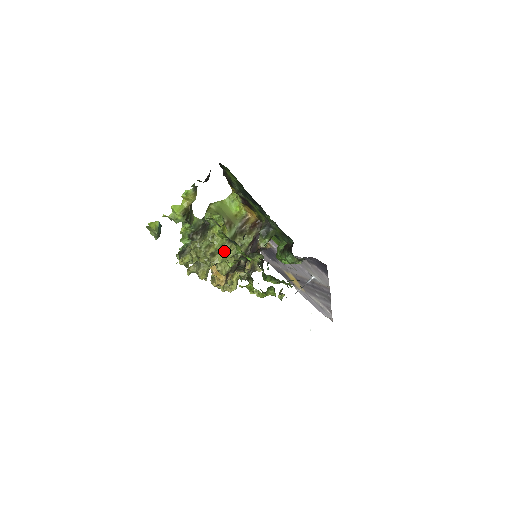
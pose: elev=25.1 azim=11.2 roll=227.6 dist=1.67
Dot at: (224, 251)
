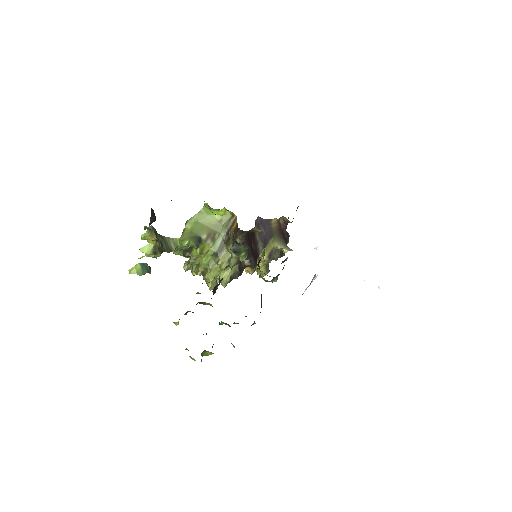
Dot at: (213, 268)
